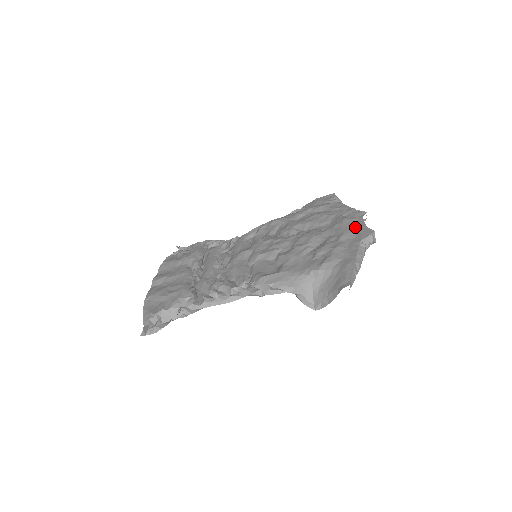
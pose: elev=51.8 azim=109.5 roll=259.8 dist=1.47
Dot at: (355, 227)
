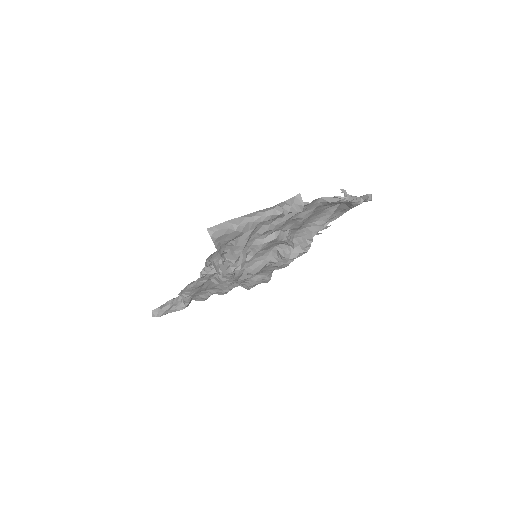
Dot at: occluded
